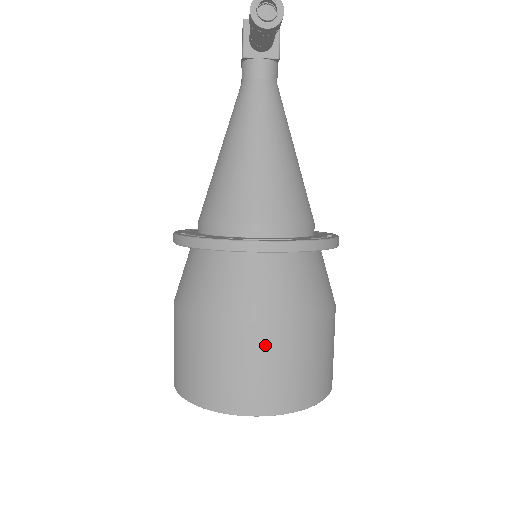
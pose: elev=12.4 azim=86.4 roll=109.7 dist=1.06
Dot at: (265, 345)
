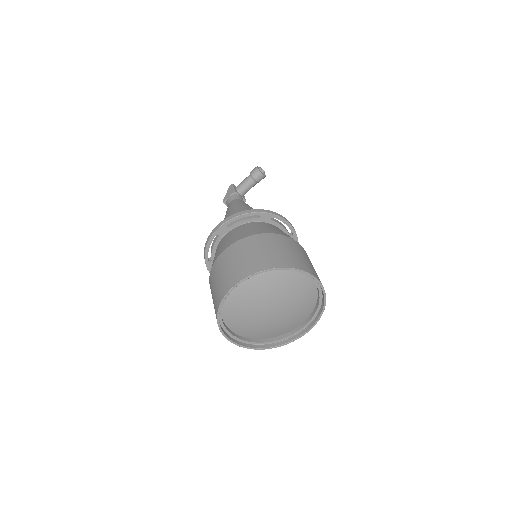
Dot at: (304, 252)
